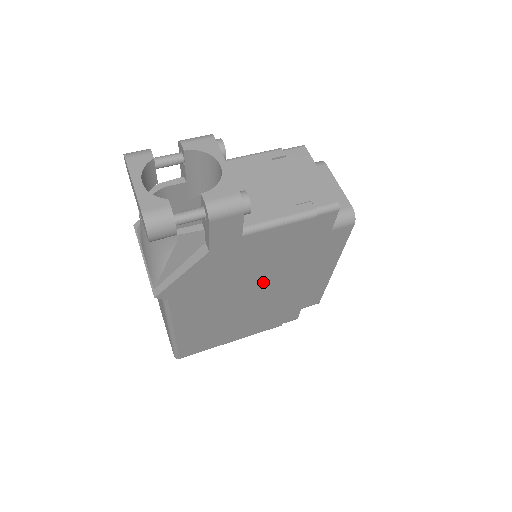
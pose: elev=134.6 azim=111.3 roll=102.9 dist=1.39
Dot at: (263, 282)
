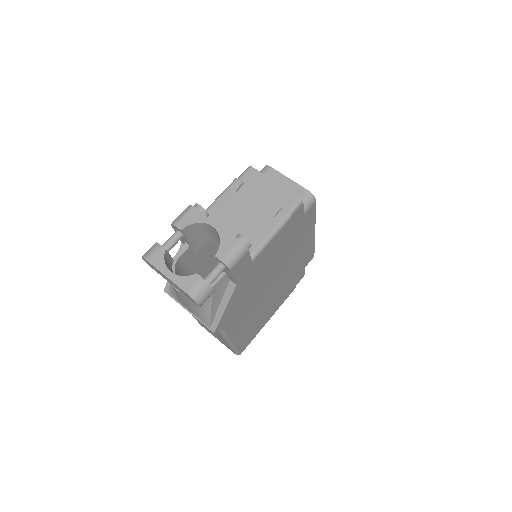
Dot at: (274, 274)
